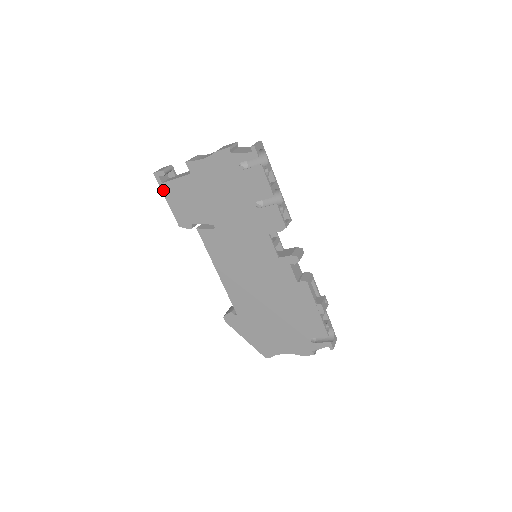
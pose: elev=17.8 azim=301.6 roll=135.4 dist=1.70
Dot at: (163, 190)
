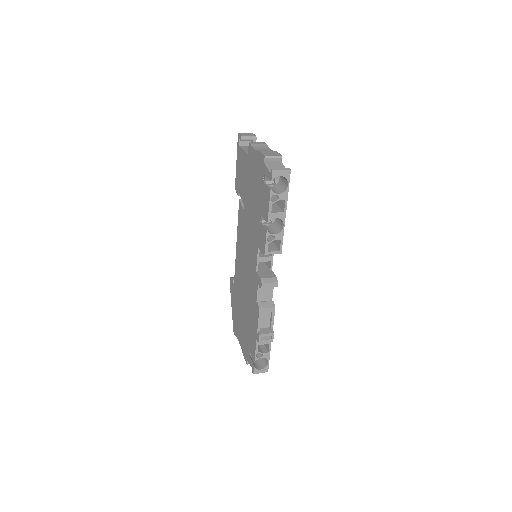
Dot at: (238, 151)
